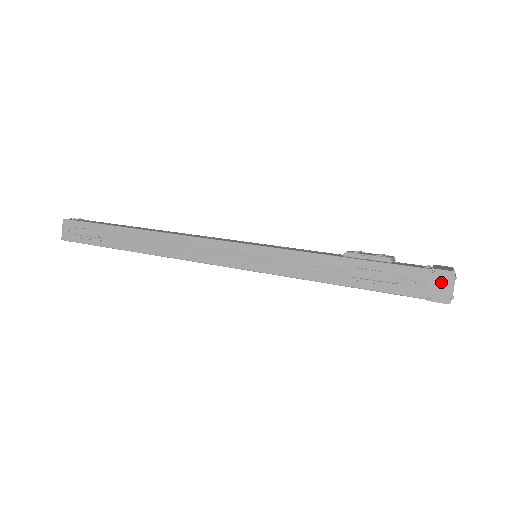
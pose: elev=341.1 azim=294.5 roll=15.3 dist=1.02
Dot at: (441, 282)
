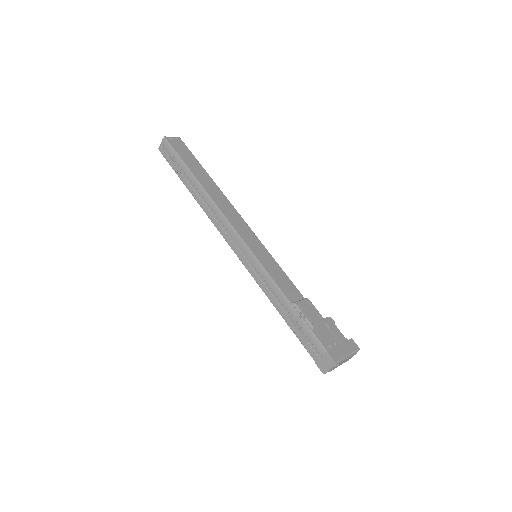
Dot at: (327, 362)
